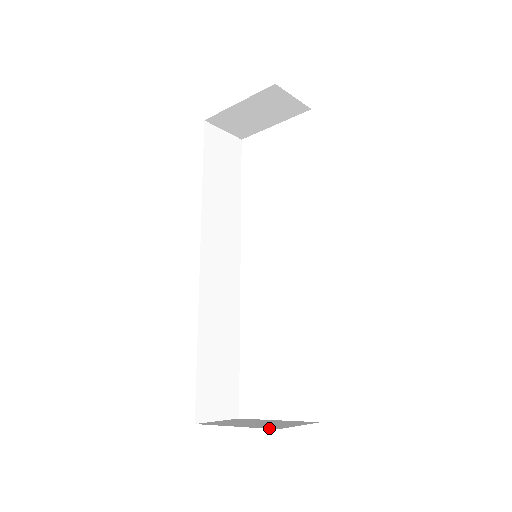
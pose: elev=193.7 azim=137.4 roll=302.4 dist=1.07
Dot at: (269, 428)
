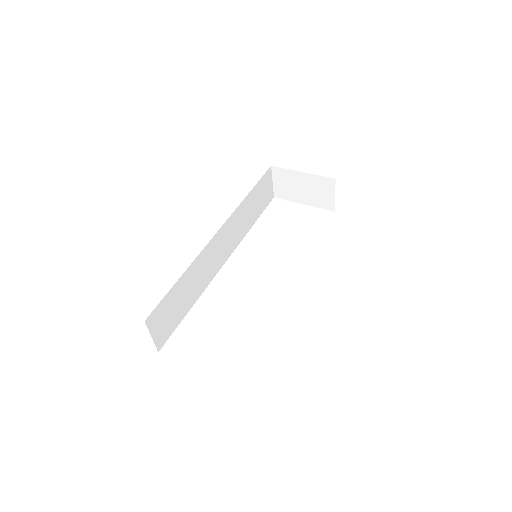
Dot at: occluded
